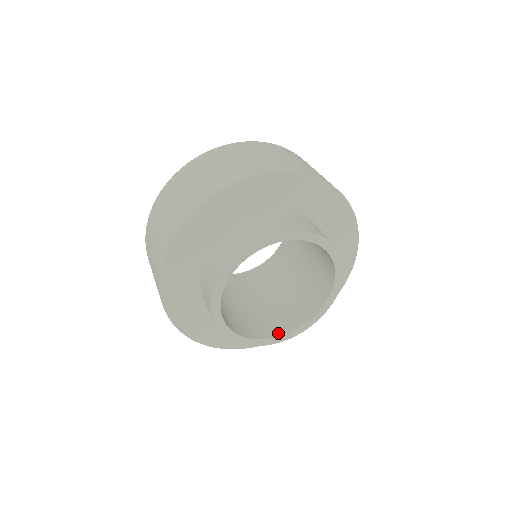
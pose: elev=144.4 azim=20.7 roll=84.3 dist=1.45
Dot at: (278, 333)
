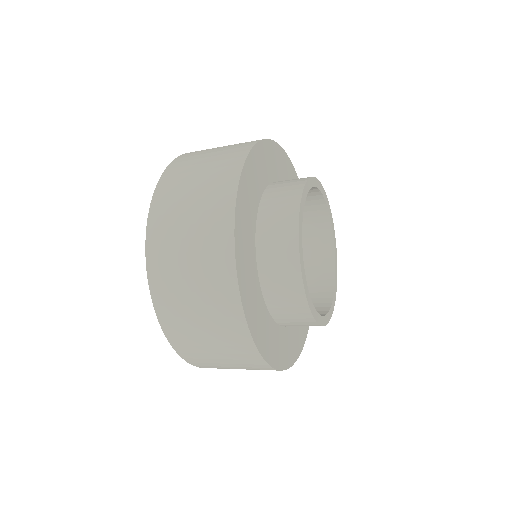
Dot at: occluded
